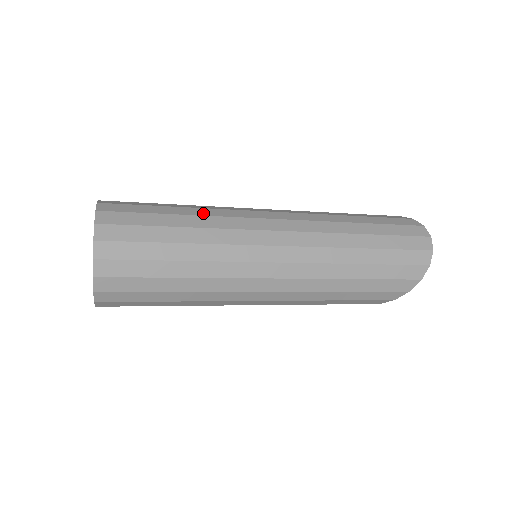
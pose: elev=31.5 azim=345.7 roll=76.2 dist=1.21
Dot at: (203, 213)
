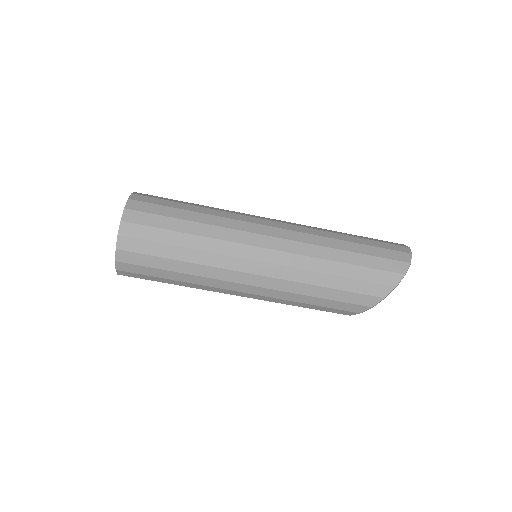
Dot at: occluded
